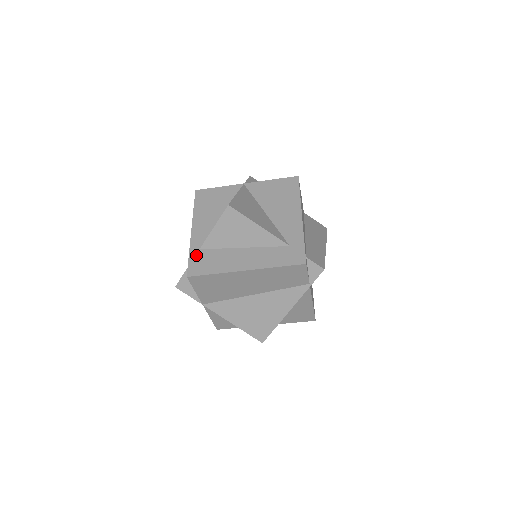
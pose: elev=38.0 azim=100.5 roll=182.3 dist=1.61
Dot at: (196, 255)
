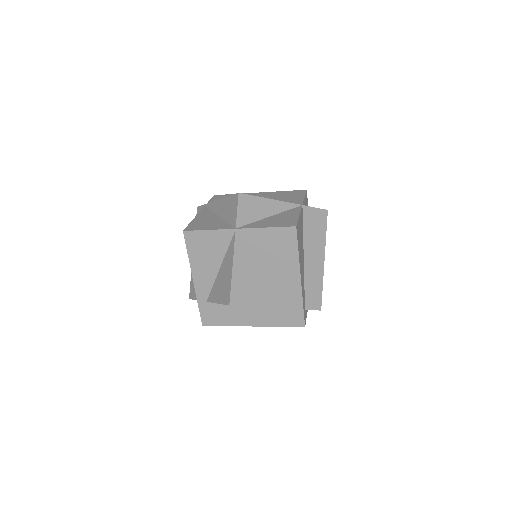
Dot at: (205, 307)
